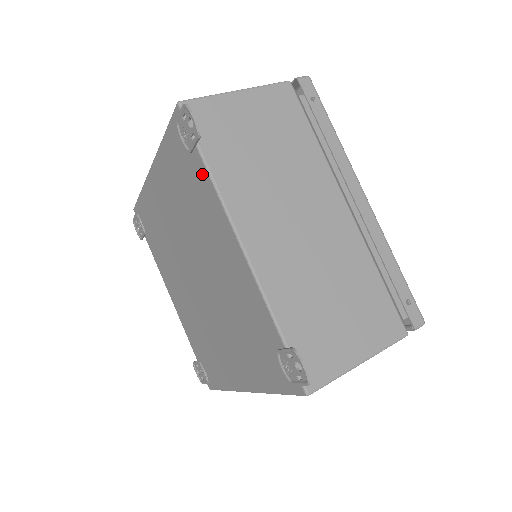
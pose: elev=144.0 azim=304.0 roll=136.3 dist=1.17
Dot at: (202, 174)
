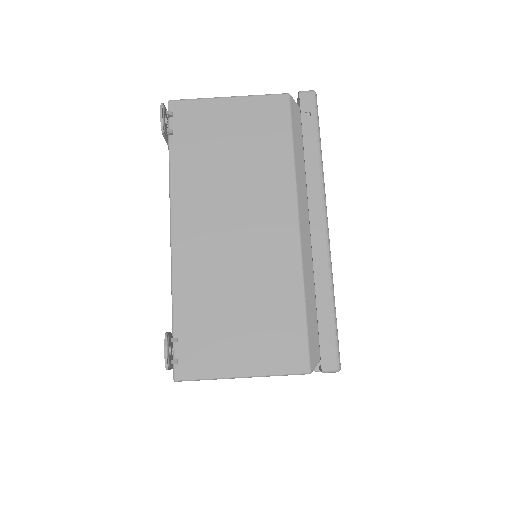
Dot at: occluded
